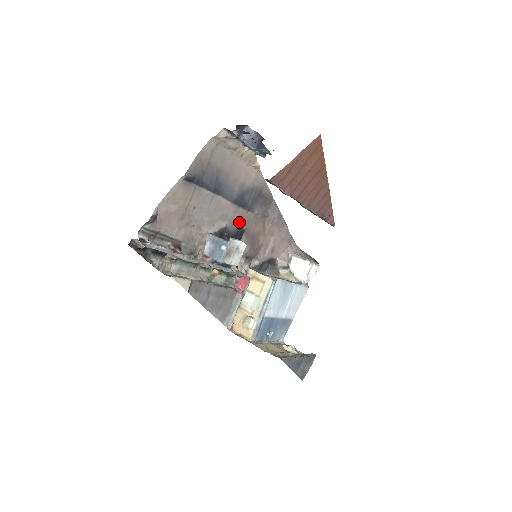
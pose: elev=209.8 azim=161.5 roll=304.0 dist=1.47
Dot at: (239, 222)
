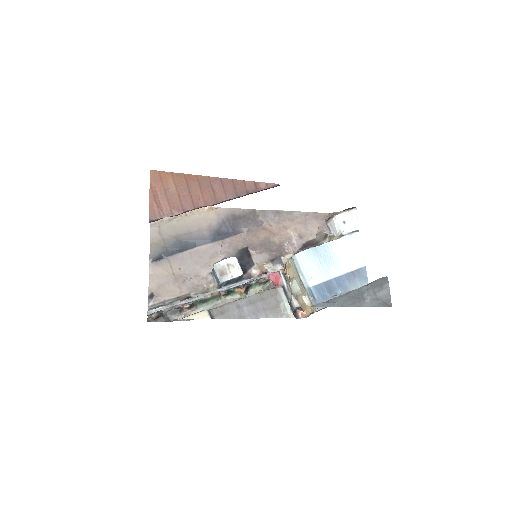
Dot at: (235, 247)
